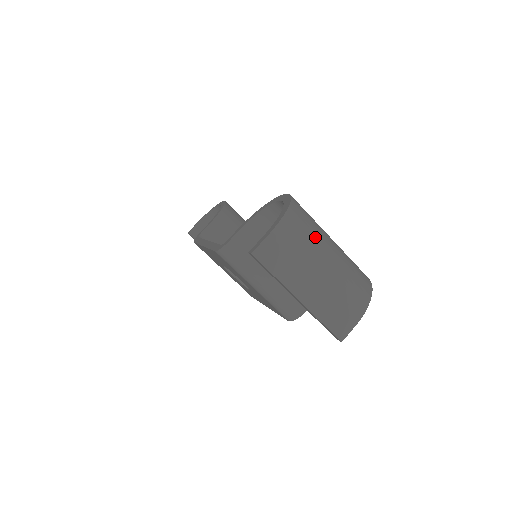
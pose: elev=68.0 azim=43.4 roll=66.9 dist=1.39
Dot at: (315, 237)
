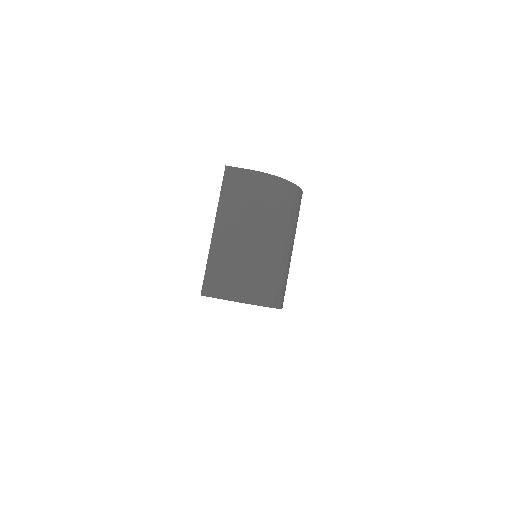
Dot at: (276, 217)
